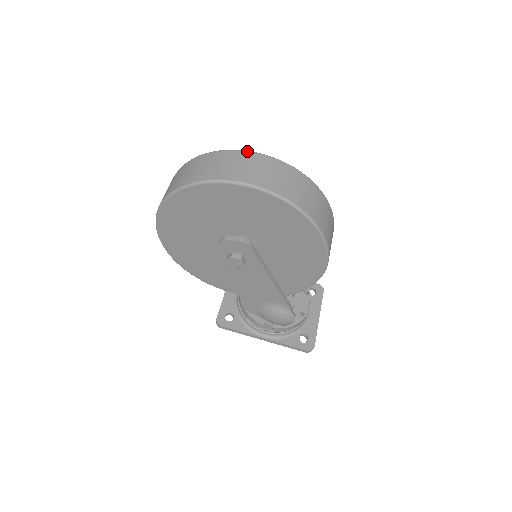
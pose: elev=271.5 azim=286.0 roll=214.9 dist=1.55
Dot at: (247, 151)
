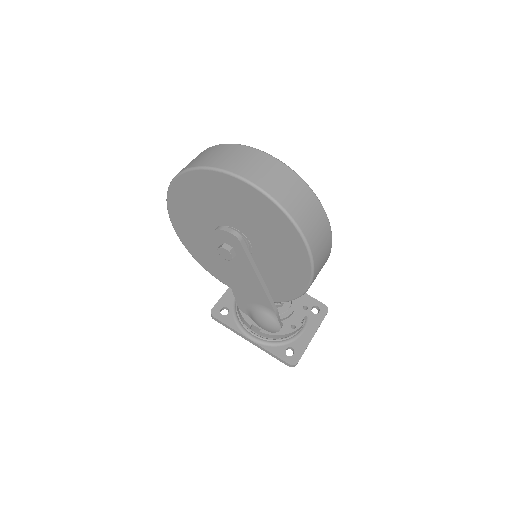
Dot at: (254, 148)
